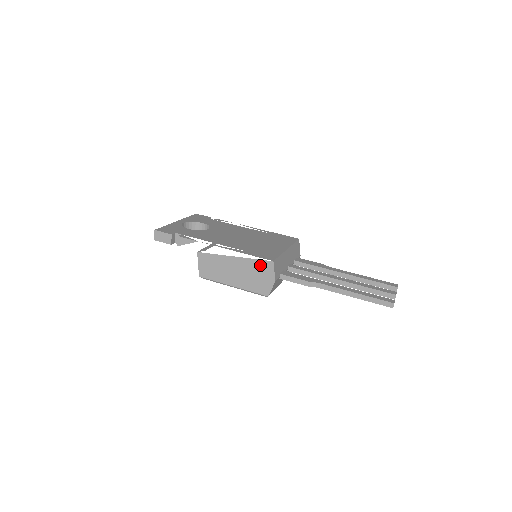
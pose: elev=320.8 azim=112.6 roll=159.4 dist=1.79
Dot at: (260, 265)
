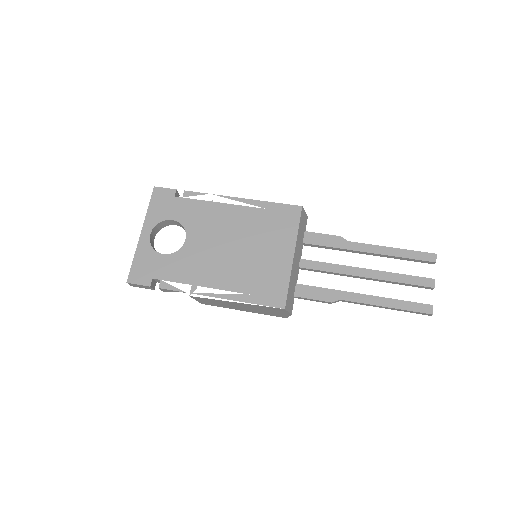
Dot at: (270, 308)
